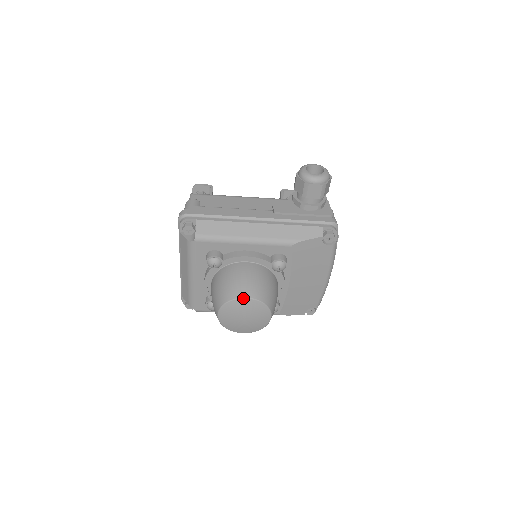
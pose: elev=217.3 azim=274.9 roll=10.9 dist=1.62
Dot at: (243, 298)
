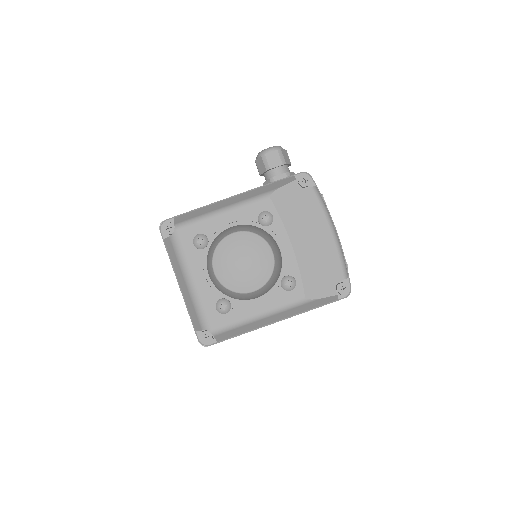
Dot at: (230, 234)
